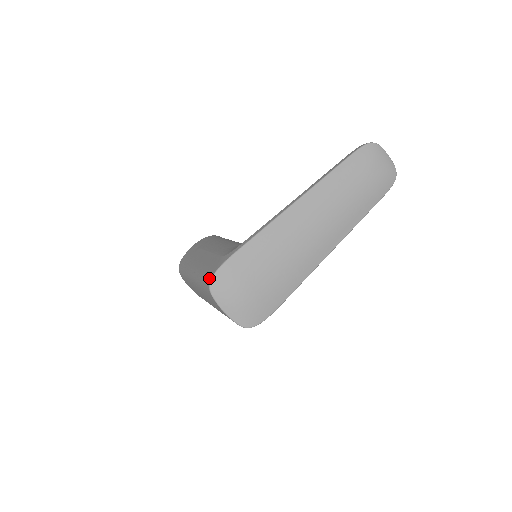
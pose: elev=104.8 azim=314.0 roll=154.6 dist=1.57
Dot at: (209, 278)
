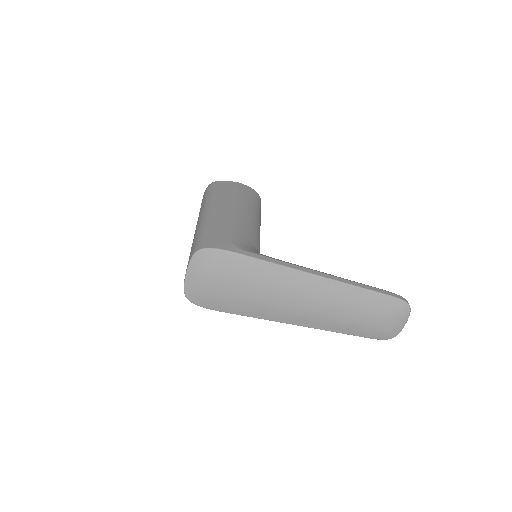
Dot at: (205, 245)
